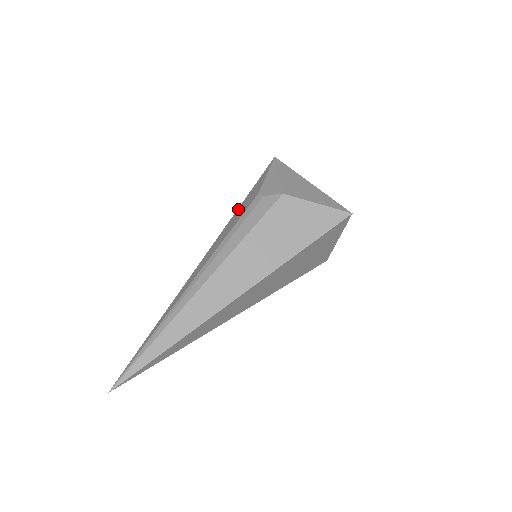
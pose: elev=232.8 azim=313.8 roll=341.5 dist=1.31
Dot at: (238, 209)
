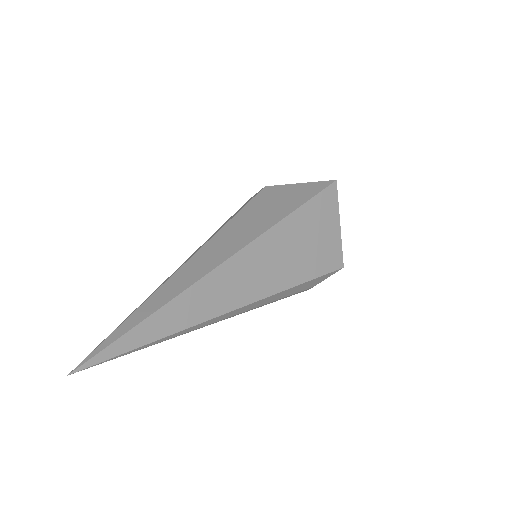
Dot at: occluded
